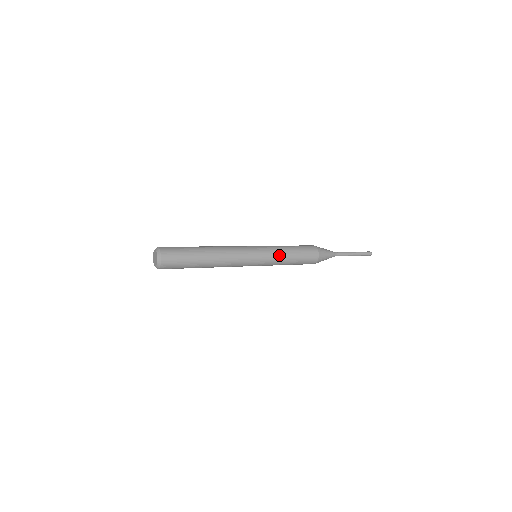
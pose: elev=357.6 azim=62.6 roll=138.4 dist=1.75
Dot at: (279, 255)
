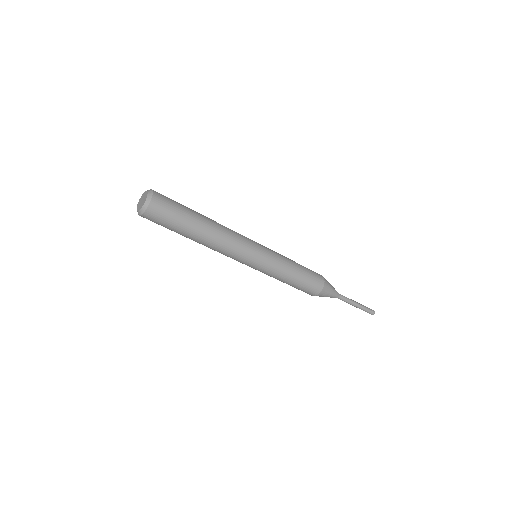
Dot at: (282, 267)
